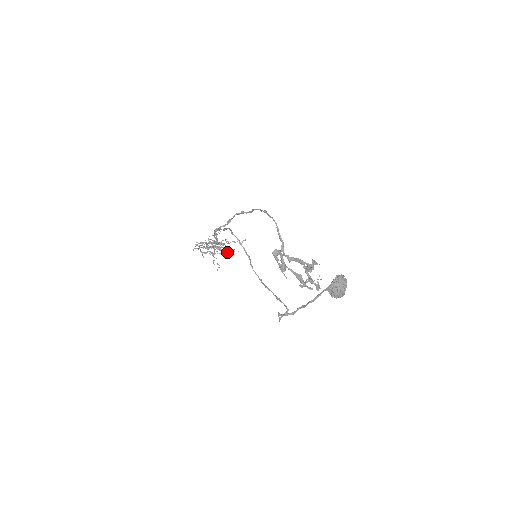
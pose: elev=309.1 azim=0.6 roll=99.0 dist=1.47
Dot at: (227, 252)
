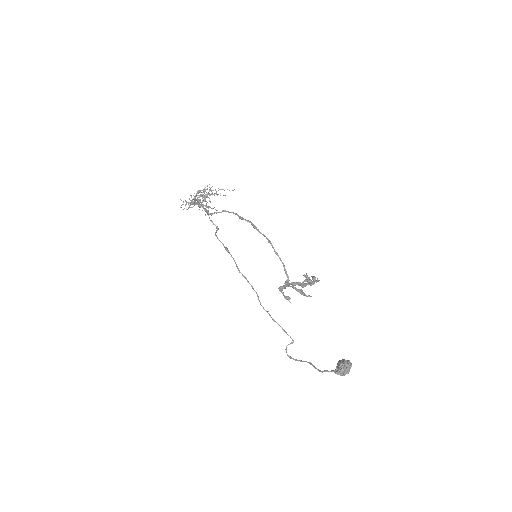
Dot at: occluded
